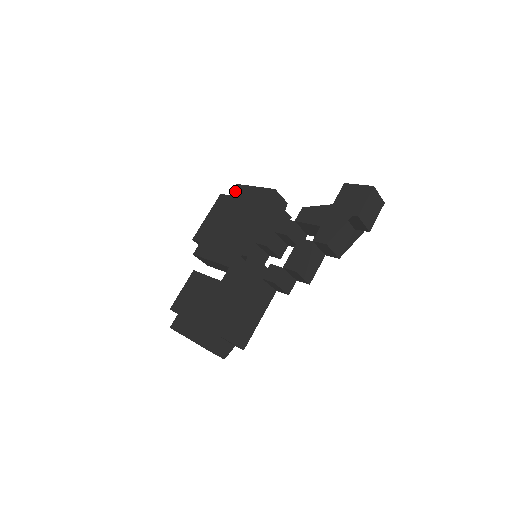
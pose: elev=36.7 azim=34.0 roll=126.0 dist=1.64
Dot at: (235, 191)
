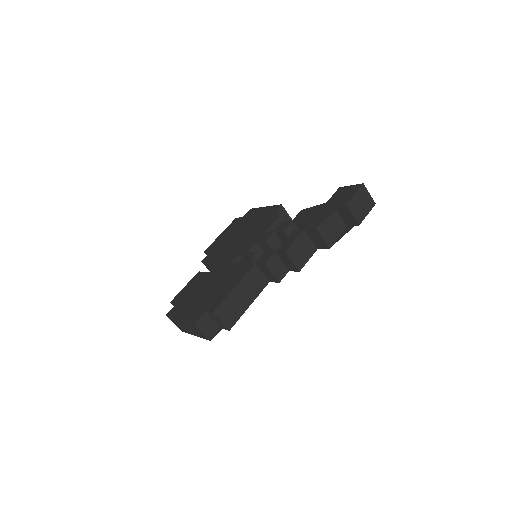
Dot at: (248, 213)
